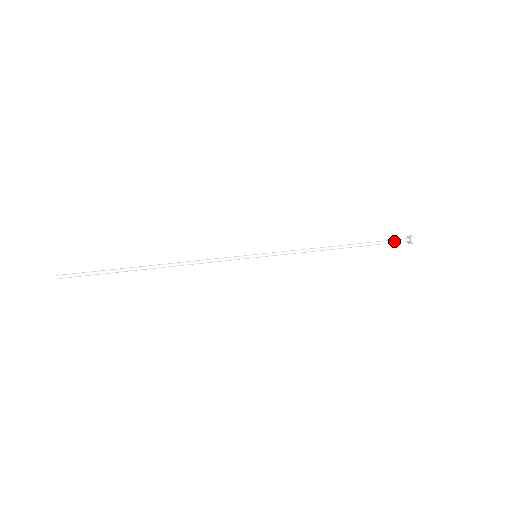
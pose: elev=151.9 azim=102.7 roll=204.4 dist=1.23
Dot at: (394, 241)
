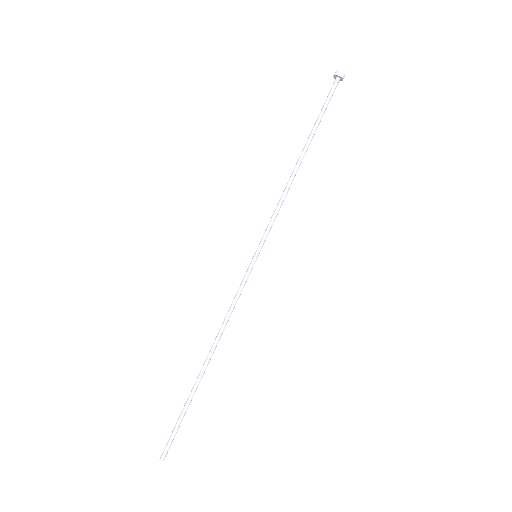
Dot at: occluded
